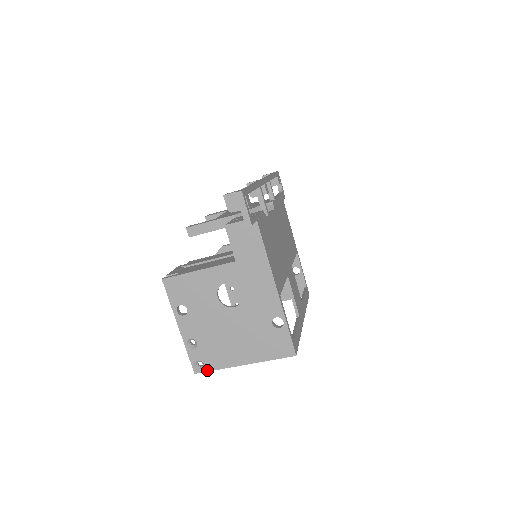
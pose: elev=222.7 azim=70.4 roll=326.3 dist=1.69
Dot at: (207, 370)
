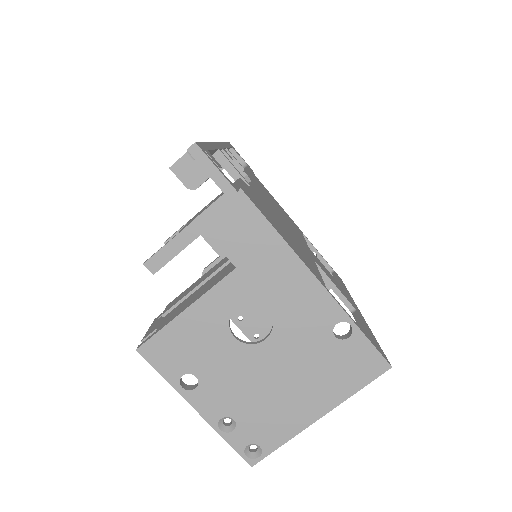
Dot at: (267, 453)
